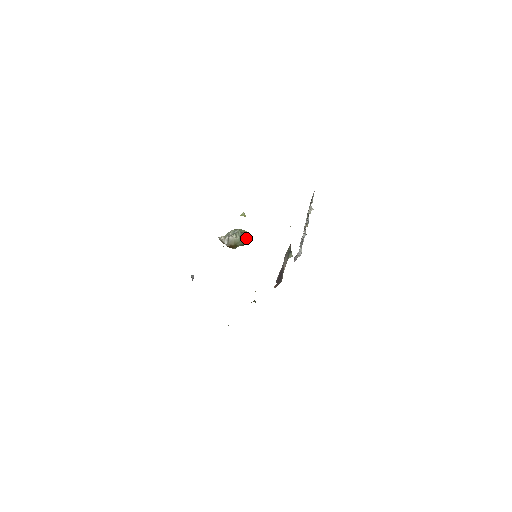
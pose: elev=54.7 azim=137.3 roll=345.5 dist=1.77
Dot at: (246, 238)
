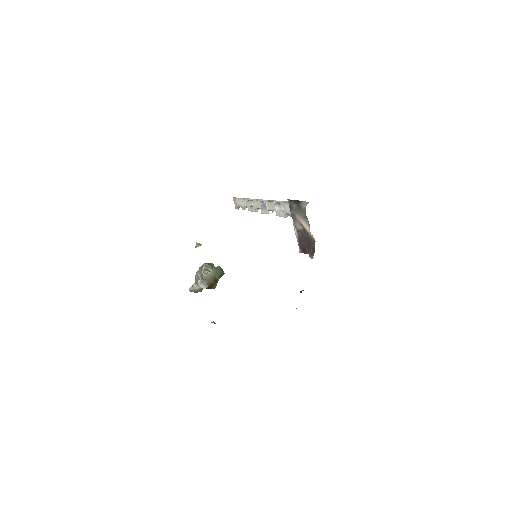
Dot at: (219, 266)
